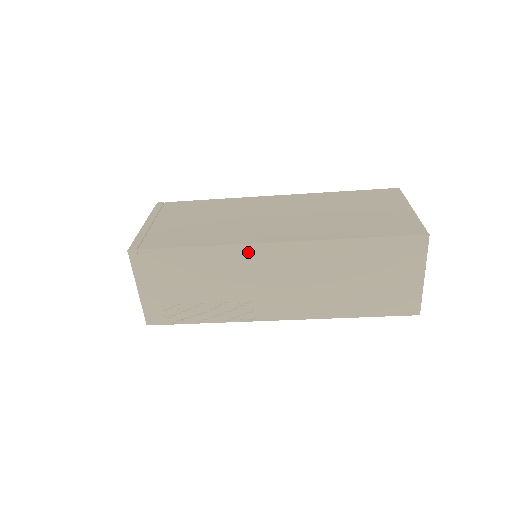
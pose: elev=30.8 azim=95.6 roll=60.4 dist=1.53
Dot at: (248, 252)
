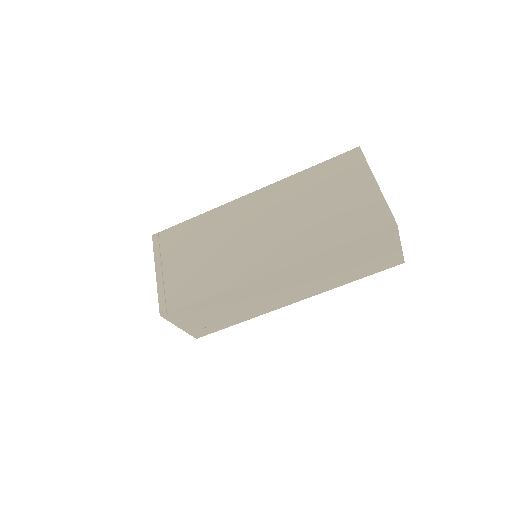
Dot at: (253, 284)
